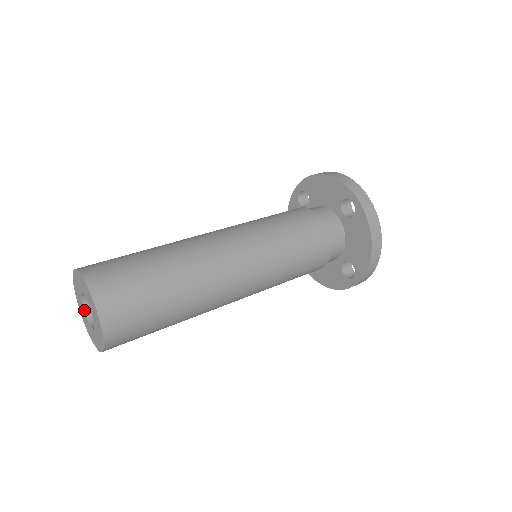
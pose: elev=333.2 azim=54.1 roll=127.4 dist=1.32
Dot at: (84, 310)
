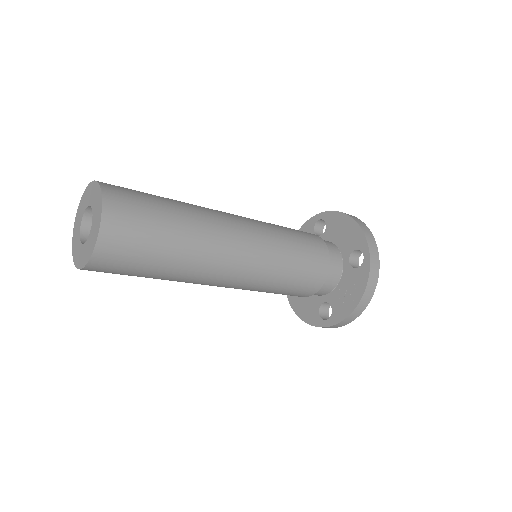
Dot at: (82, 244)
